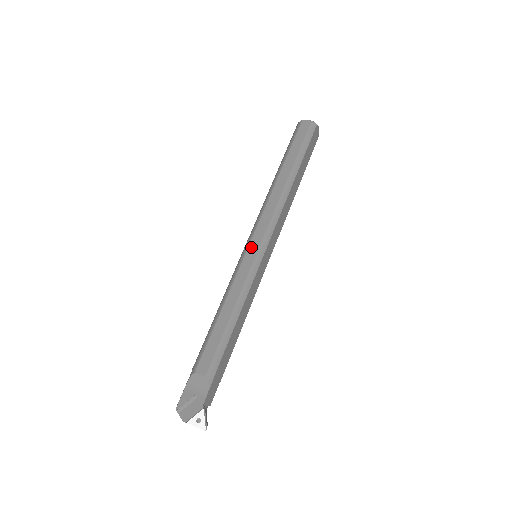
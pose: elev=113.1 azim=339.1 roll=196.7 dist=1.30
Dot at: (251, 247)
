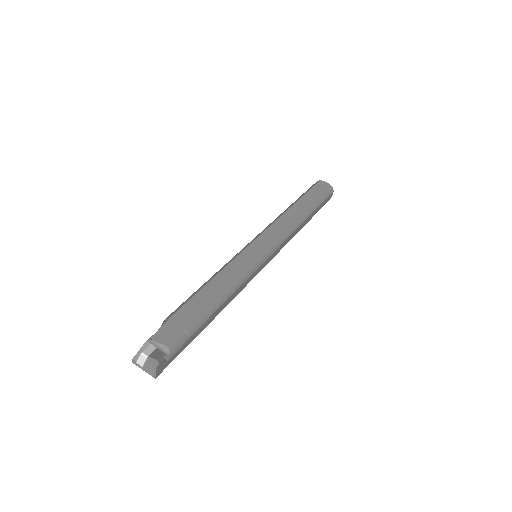
Dot at: occluded
